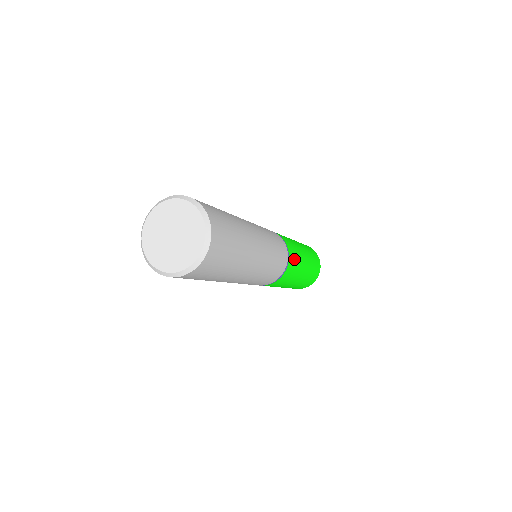
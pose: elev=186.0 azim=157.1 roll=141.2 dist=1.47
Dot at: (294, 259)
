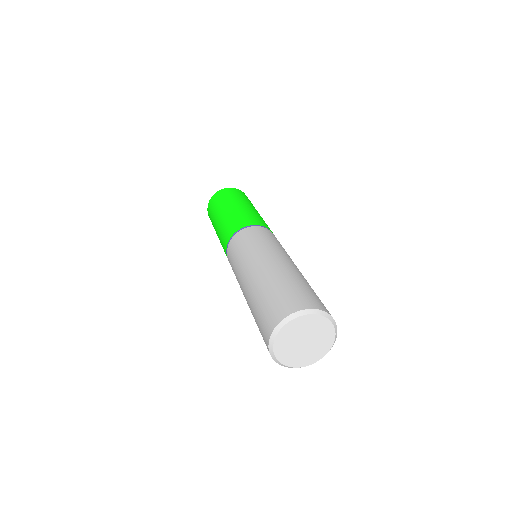
Dot at: occluded
